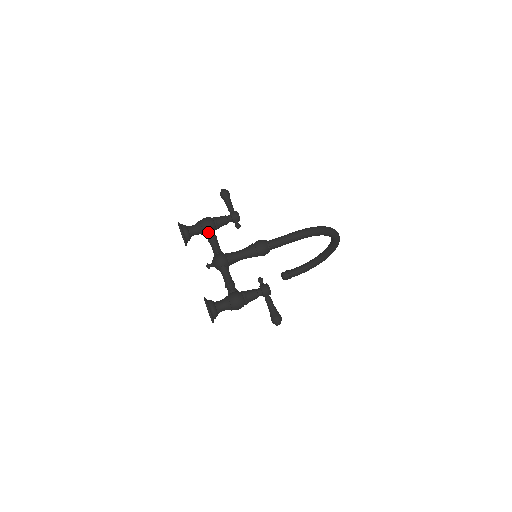
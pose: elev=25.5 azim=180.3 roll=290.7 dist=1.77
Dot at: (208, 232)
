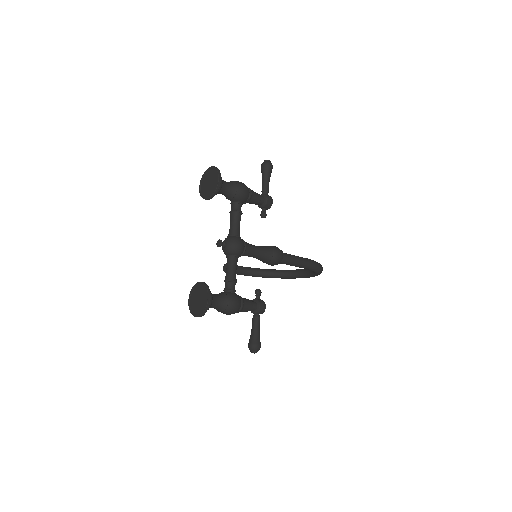
Dot at: (238, 202)
